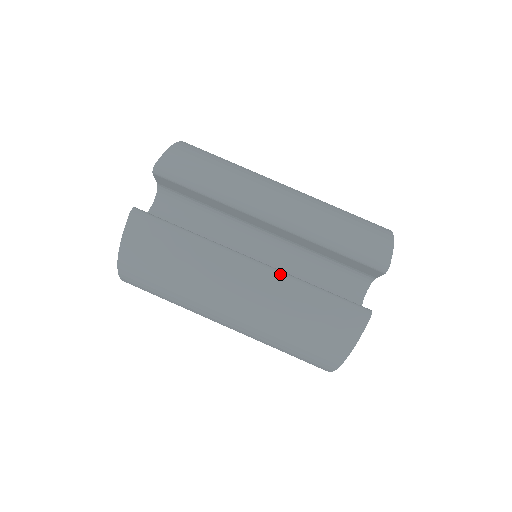
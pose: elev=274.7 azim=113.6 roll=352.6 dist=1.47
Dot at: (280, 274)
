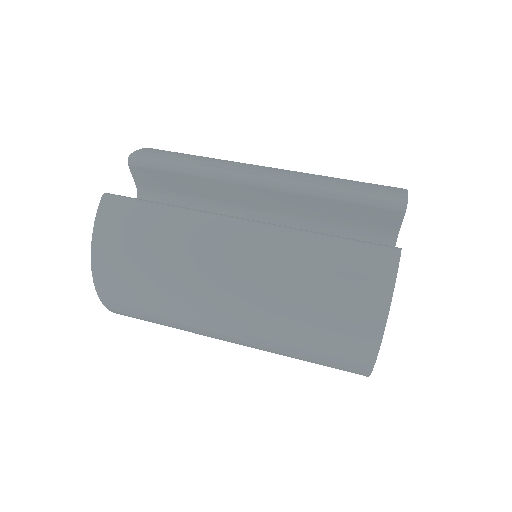
Dot at: (279, 226)
